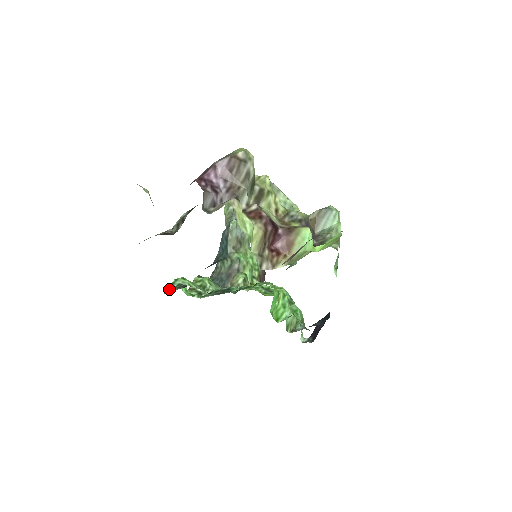
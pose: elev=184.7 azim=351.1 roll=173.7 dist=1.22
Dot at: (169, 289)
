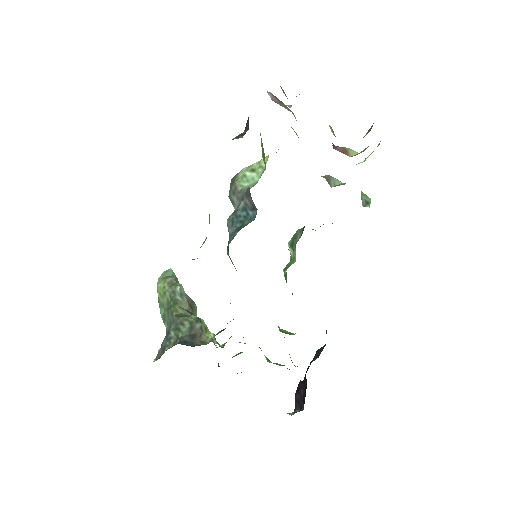
Dot at: (193, 259)
